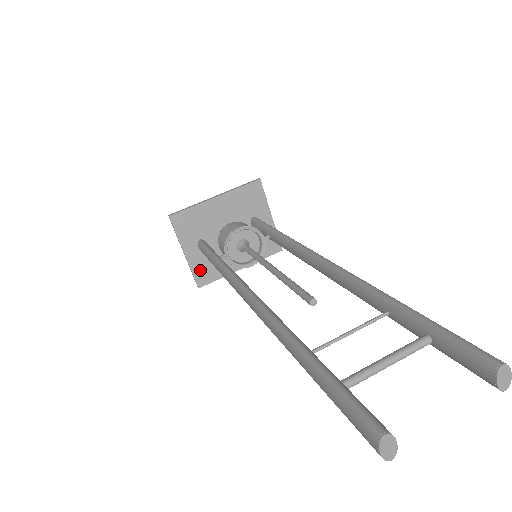
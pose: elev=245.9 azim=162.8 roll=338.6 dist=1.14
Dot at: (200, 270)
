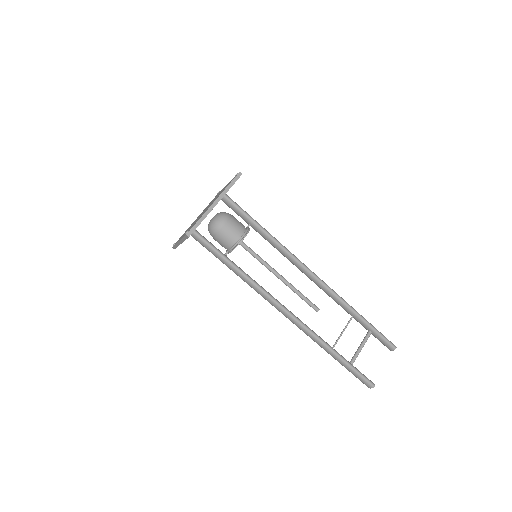
Dot at: occluded
